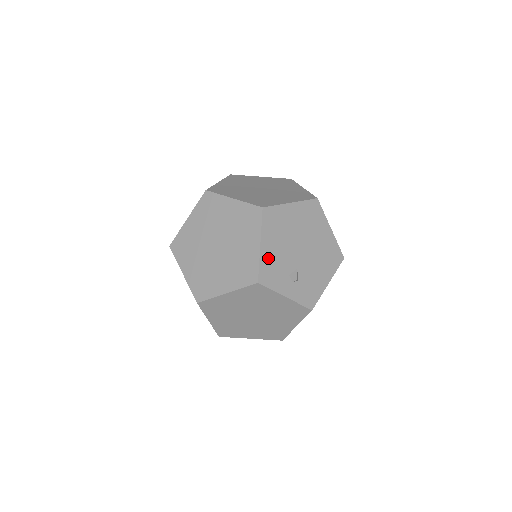
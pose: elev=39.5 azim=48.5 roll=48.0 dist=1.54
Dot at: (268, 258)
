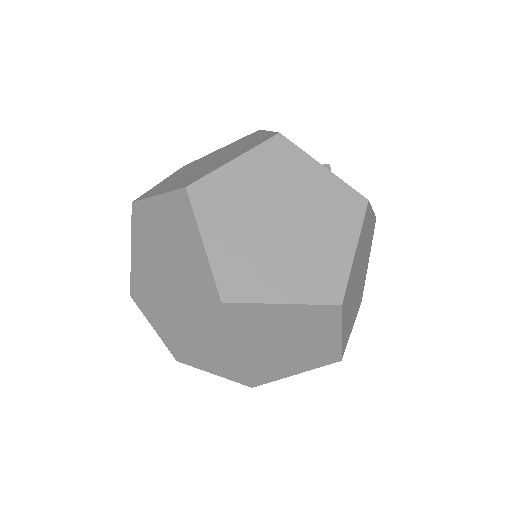
Dot at: occluded
